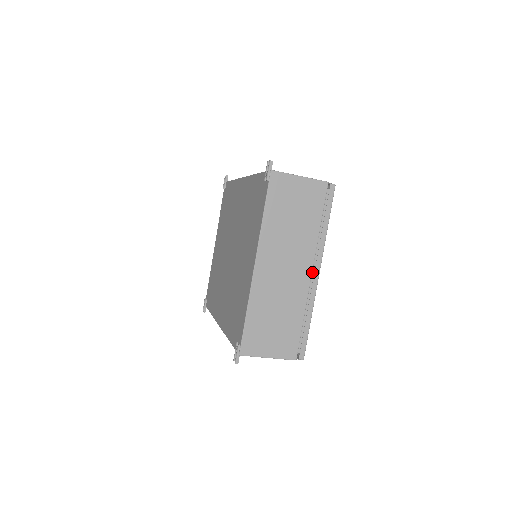
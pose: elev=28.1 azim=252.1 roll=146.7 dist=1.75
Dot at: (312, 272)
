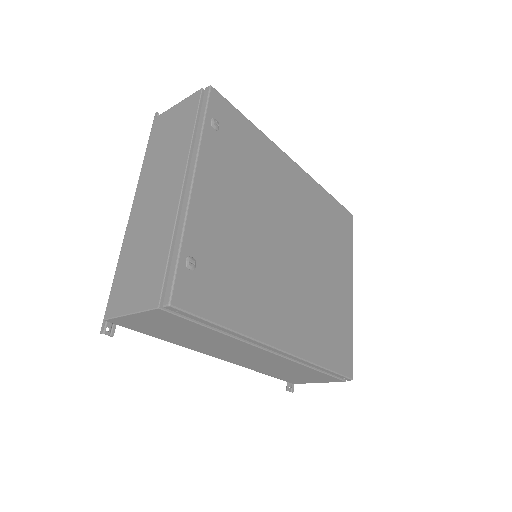
Dot at: occluded
